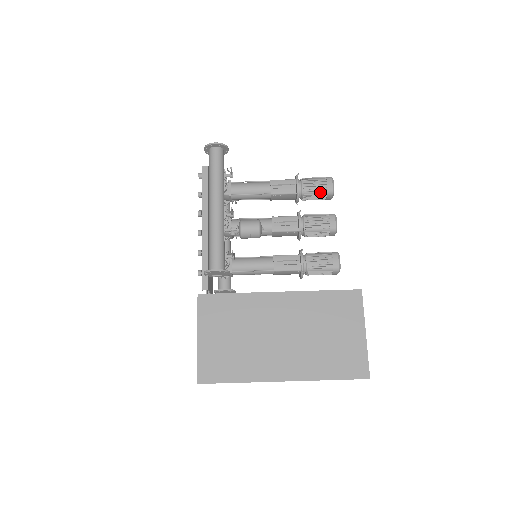
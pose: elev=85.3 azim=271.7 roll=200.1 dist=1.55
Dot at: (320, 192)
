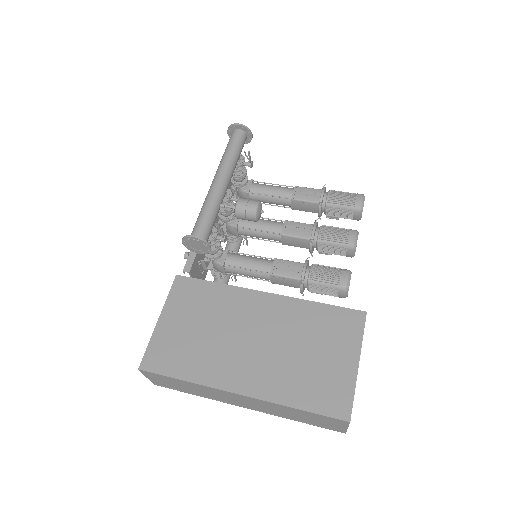
Dot at: (346, 206)
